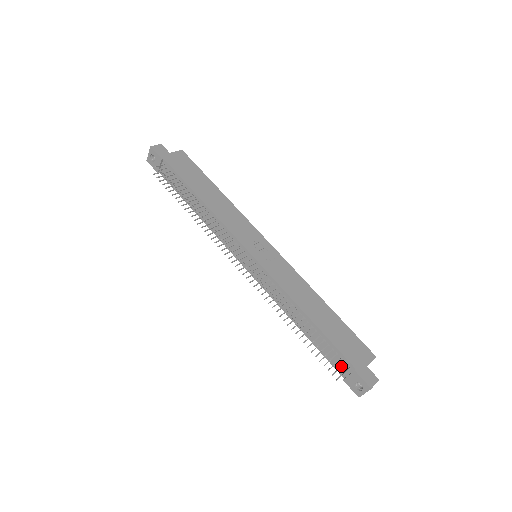
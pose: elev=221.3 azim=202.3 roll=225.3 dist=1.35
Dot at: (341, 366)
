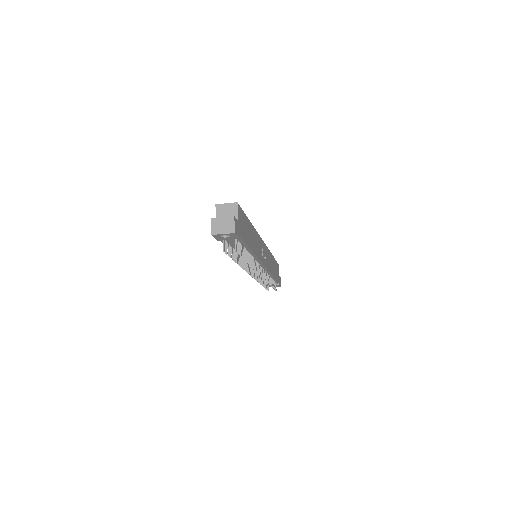
Dot at: occluded
